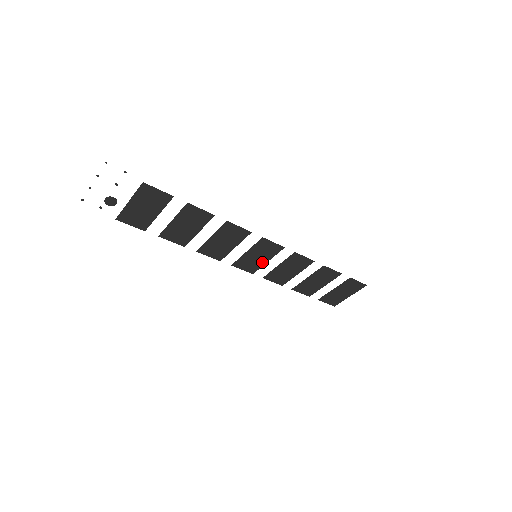
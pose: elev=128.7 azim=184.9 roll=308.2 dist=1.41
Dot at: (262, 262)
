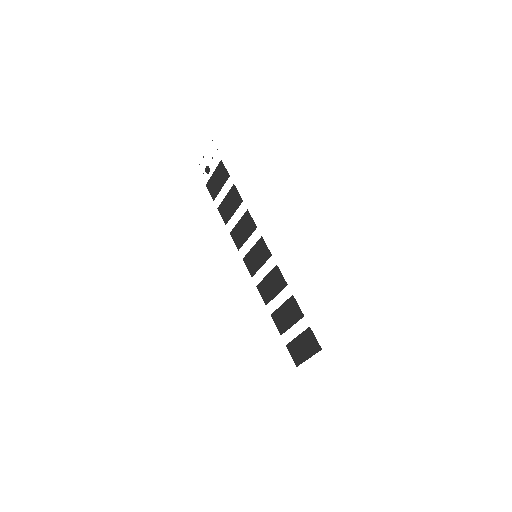
Dot at: (258, 266)
